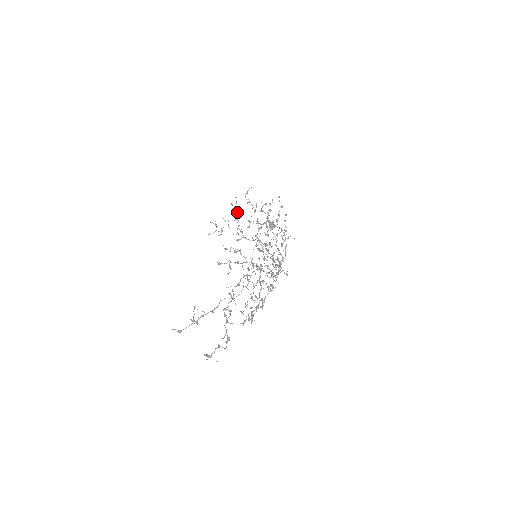
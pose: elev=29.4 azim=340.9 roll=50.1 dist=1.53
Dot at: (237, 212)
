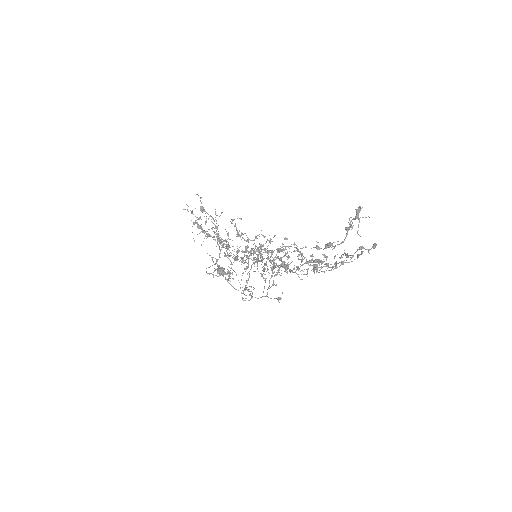
Dot at: occluded
